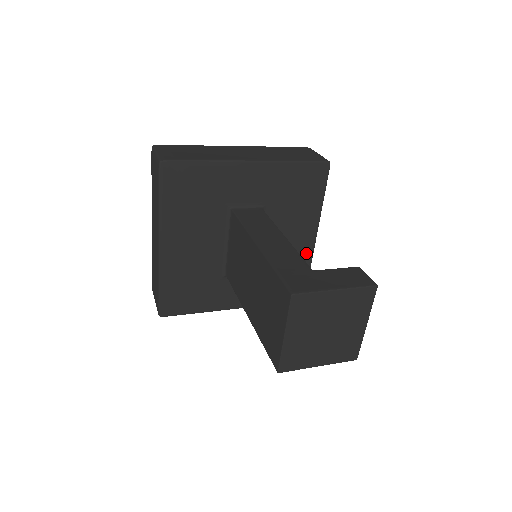
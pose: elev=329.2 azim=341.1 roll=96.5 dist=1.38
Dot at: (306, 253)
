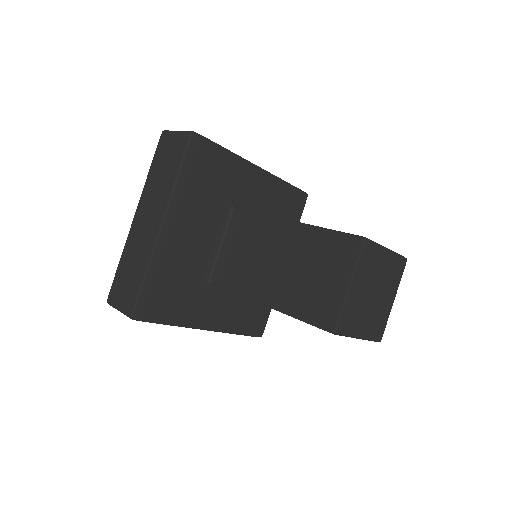
Dot at: occluded
